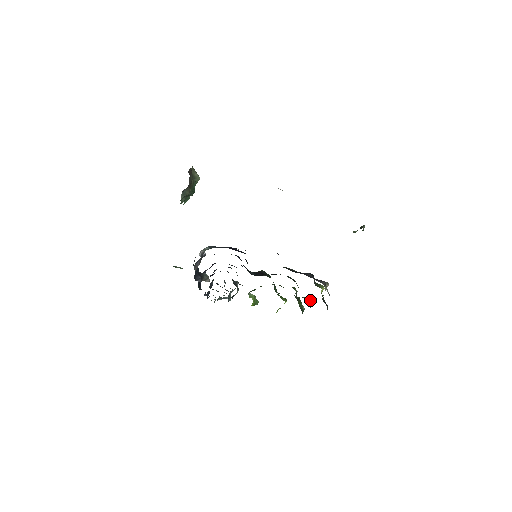
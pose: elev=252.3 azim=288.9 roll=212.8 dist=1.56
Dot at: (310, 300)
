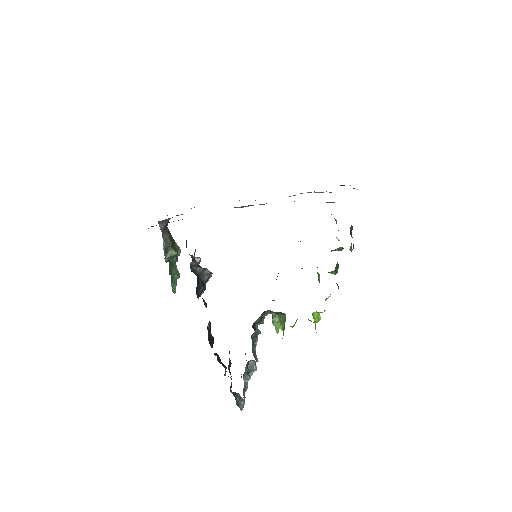
Dot at: occluded
